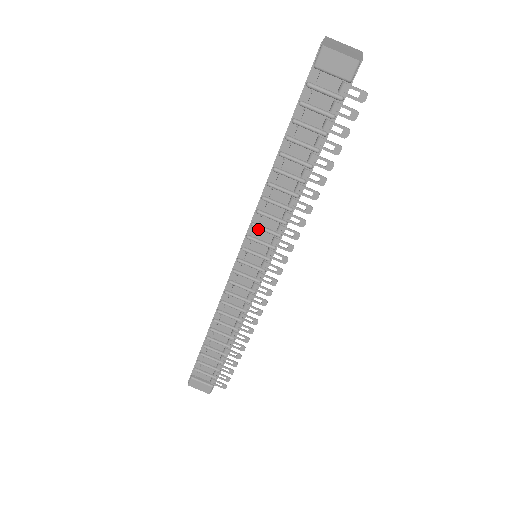
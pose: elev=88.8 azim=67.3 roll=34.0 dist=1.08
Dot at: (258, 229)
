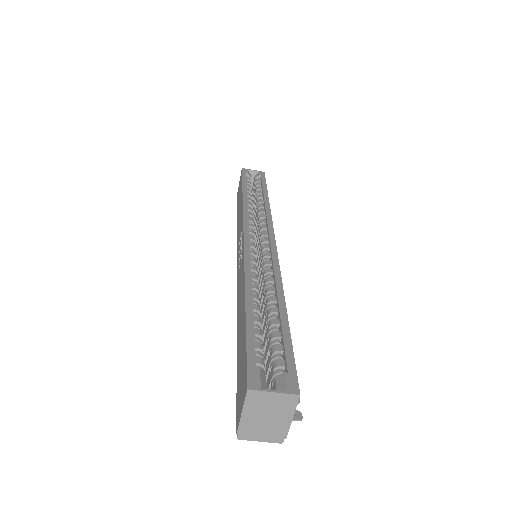
Dot at: occluded
